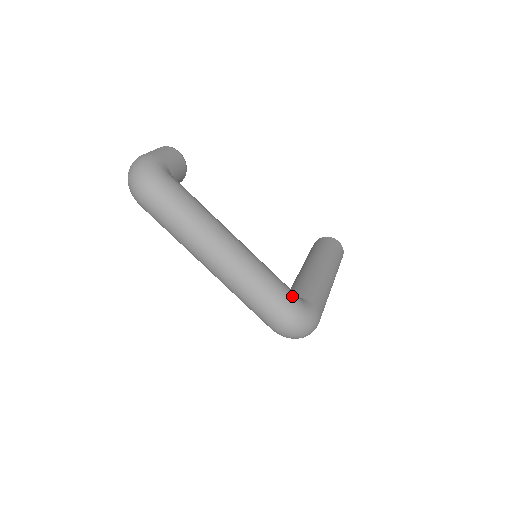
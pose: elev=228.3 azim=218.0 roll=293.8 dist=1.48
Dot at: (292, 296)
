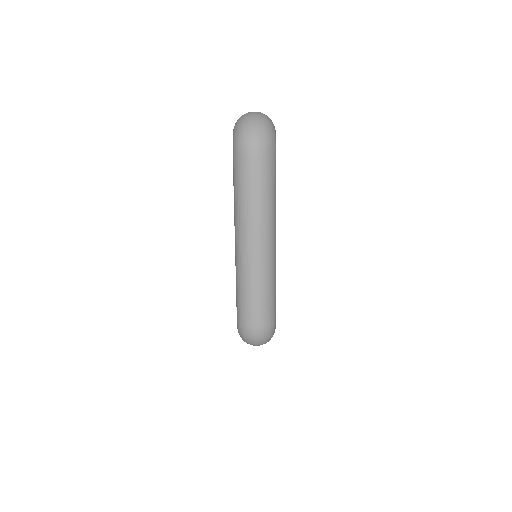
Dot at: occluded
